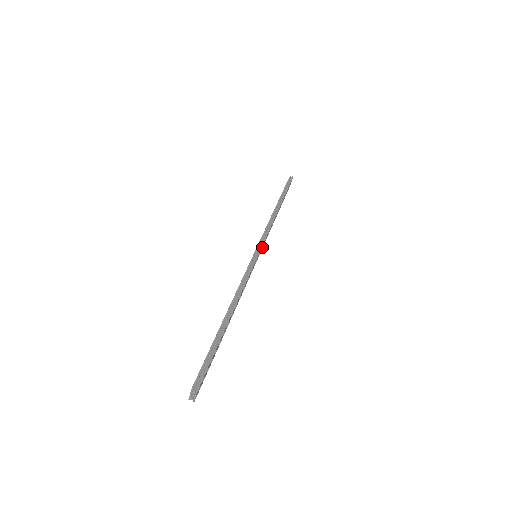
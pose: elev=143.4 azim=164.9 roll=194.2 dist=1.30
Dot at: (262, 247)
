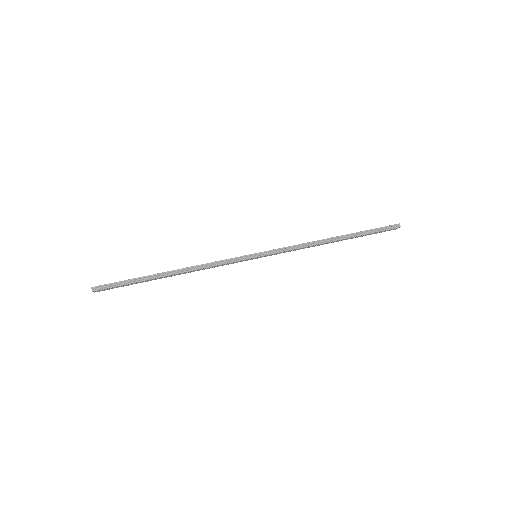
Dot at: (274, 254)
